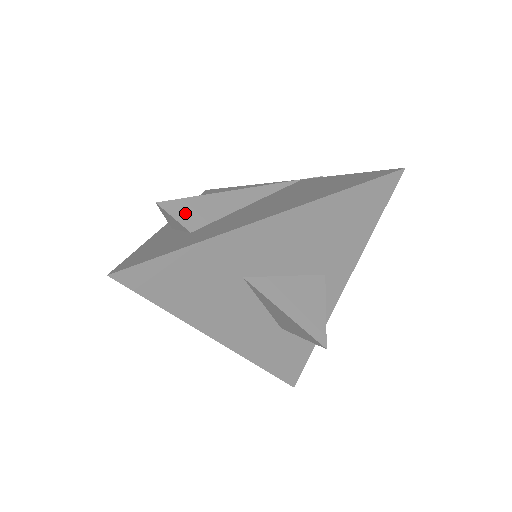
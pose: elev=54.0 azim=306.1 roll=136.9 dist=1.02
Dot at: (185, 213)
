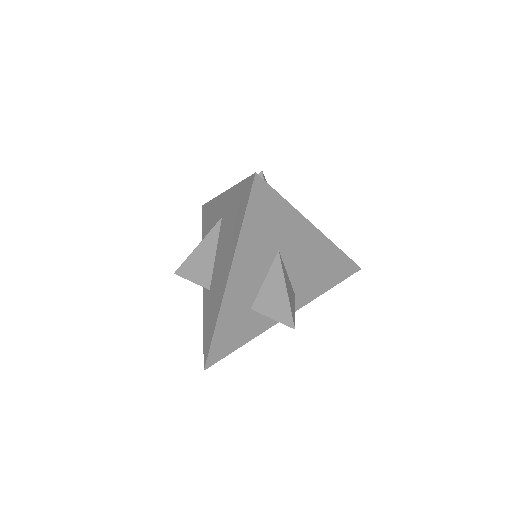
Dot at: occluded
